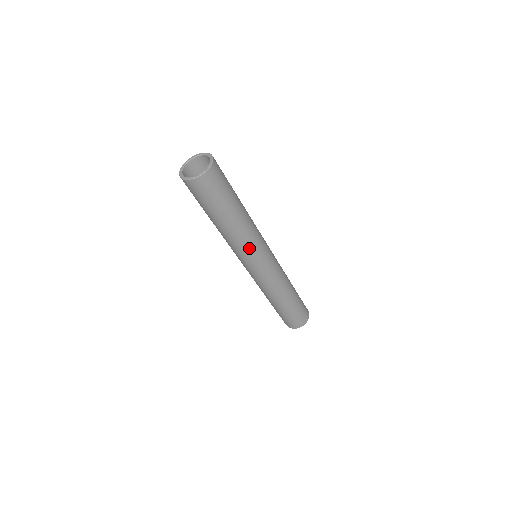
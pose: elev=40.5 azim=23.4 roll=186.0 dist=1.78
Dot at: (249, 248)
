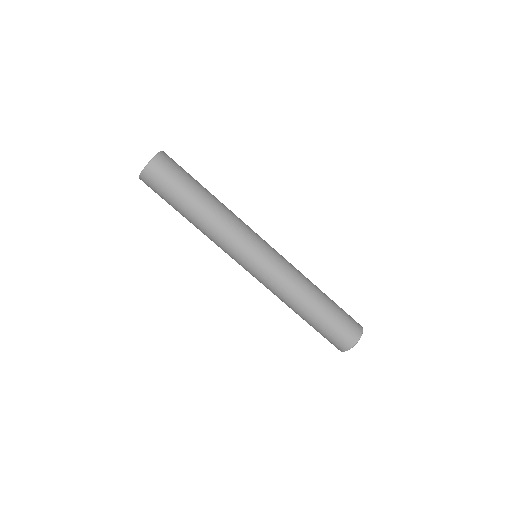
Dot at: (238, 232)
